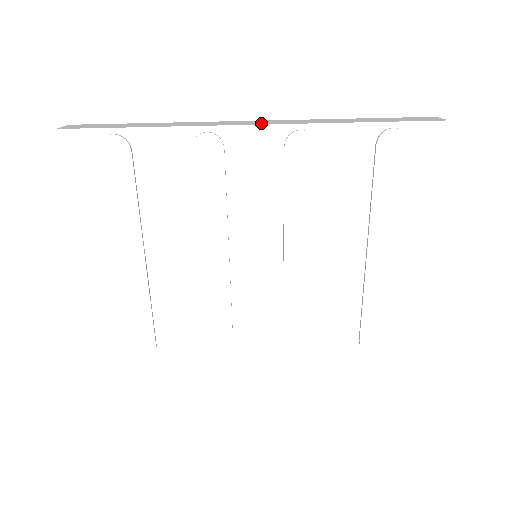
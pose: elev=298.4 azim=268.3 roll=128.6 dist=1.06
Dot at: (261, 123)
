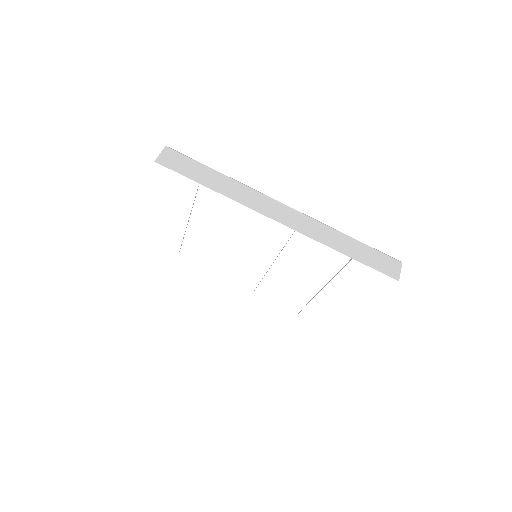
Dot at: (285, 220)
